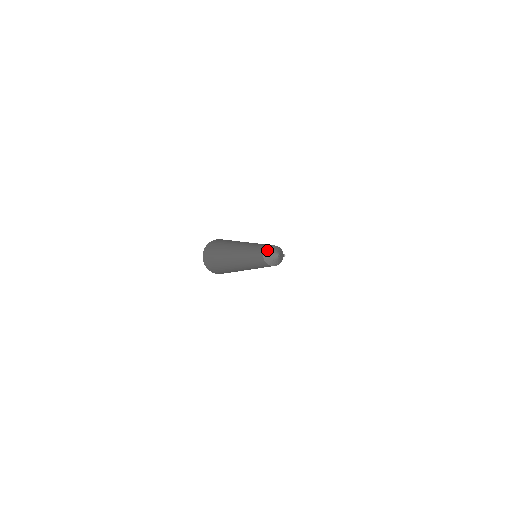
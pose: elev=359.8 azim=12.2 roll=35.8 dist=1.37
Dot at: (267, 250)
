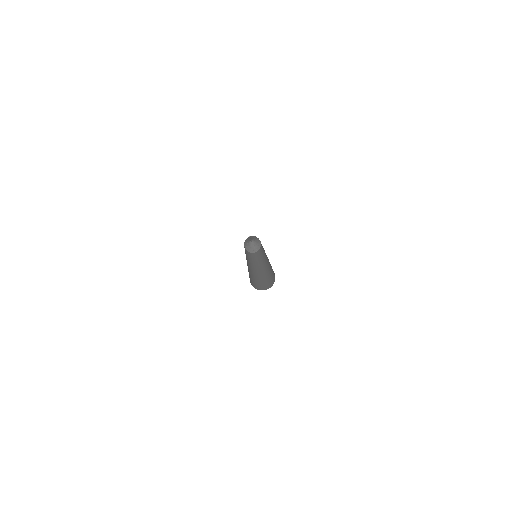
Dot at: (245, 243)
